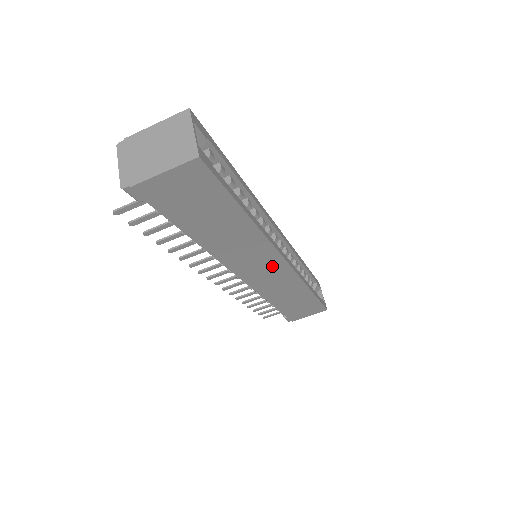
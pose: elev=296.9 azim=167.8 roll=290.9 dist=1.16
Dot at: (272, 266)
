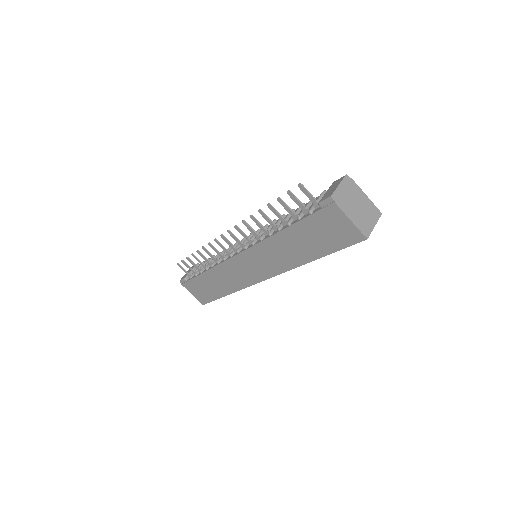
Dot at: (258, 272)
